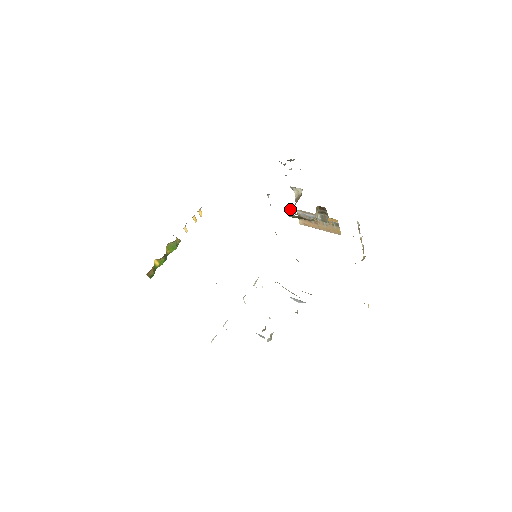
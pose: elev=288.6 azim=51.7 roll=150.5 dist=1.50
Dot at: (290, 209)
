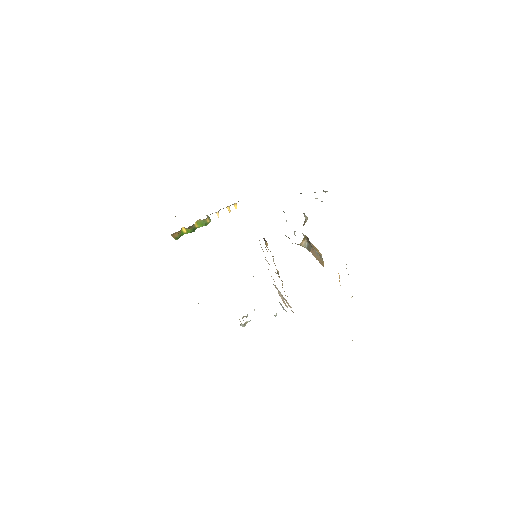
Dot at: occluded
